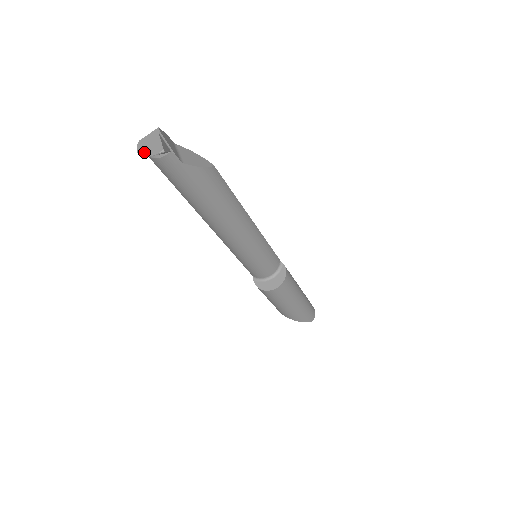
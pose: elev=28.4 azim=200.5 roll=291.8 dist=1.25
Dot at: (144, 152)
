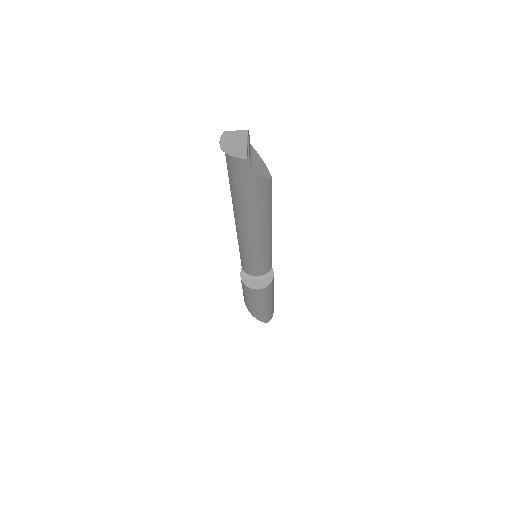
Dot at: (226, 147)
